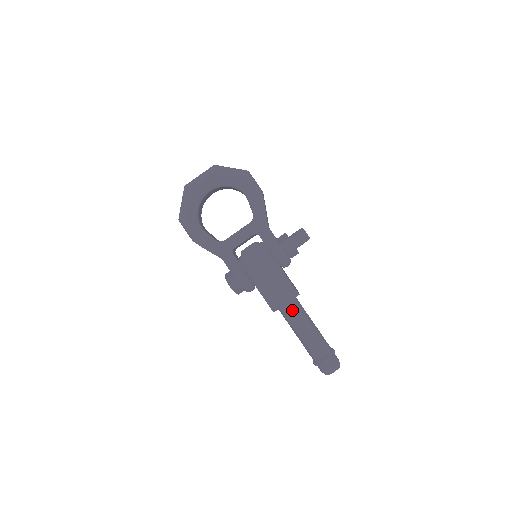
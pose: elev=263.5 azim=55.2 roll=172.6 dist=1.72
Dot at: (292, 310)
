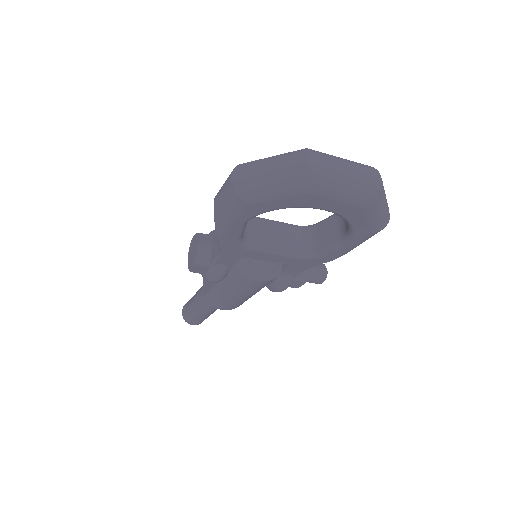
Dot at: occluded
